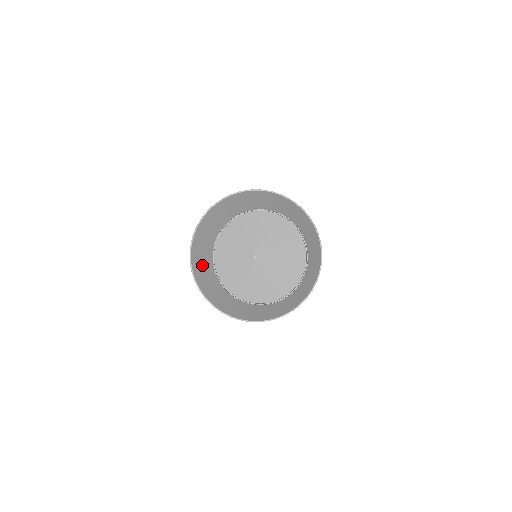
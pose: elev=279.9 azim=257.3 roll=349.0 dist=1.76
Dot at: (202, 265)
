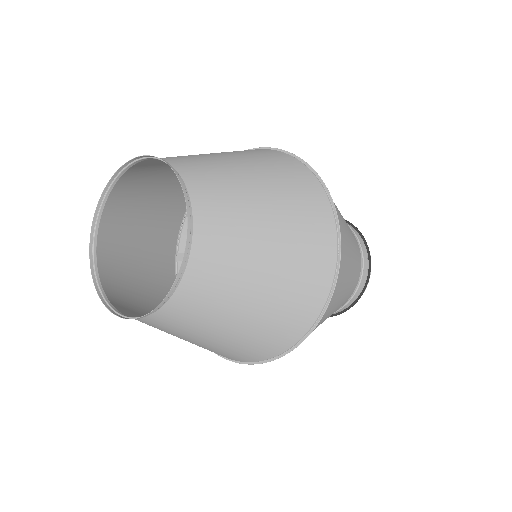
Dot at: (145, 219)
